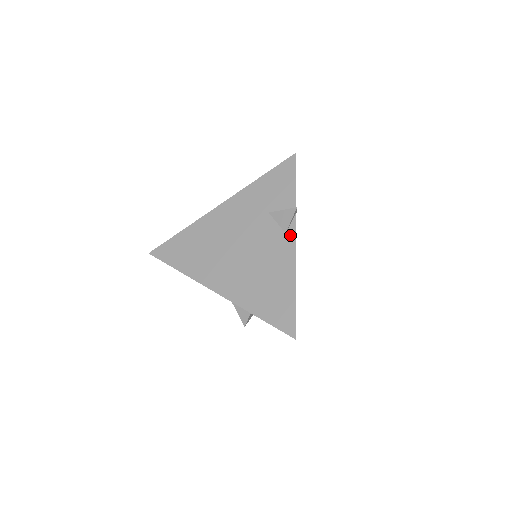
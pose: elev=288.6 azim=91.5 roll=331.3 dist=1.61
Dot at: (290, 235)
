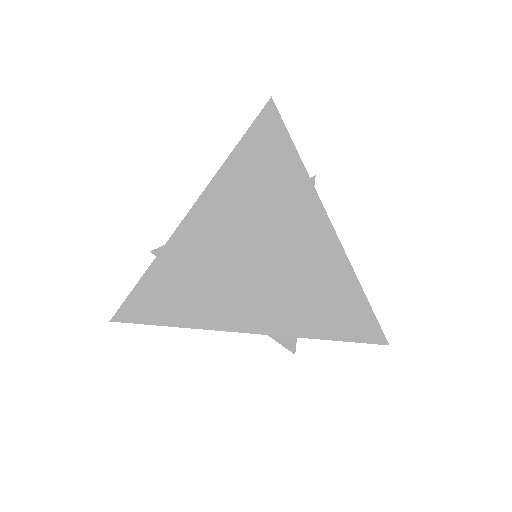
Dot at: (318, 216)
